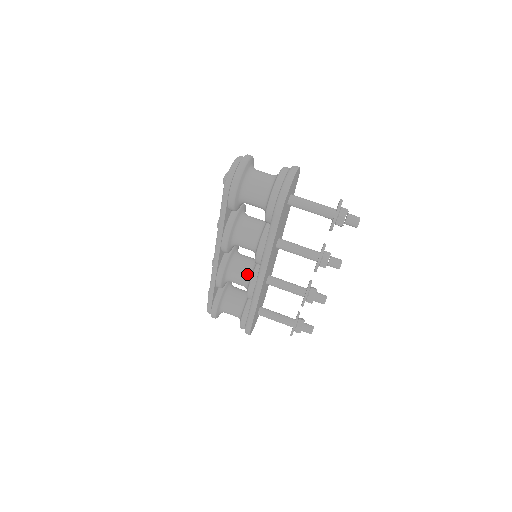
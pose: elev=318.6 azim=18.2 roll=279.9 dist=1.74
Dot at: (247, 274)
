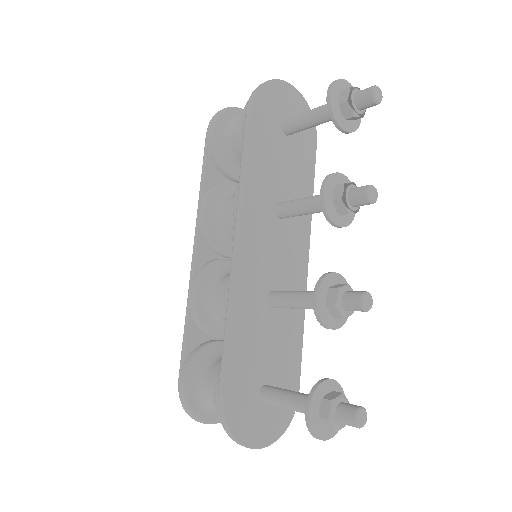
Dot at: occluded
